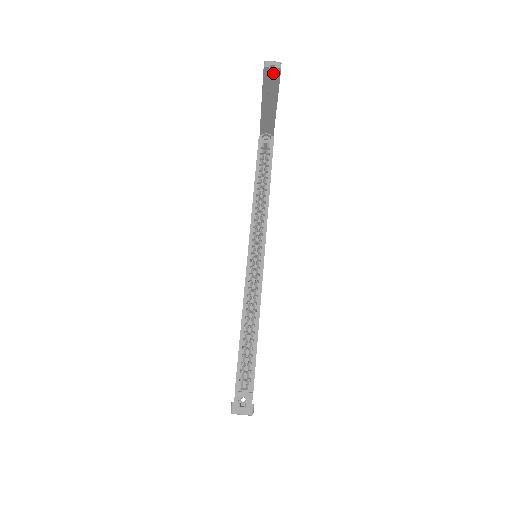
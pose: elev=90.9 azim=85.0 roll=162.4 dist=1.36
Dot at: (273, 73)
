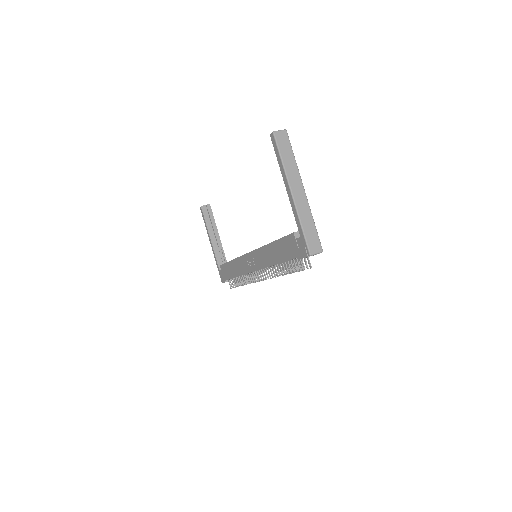
Dot at: (207, 212)
